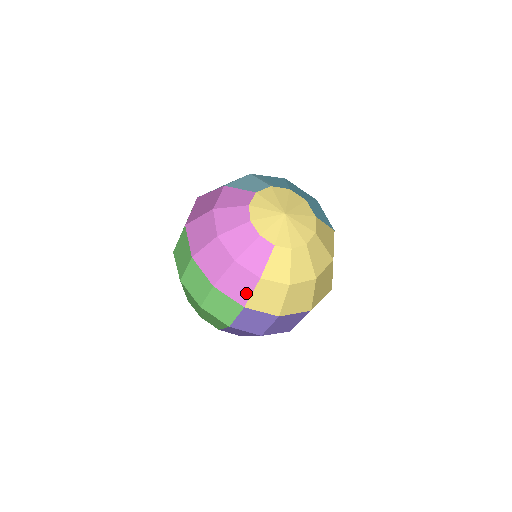
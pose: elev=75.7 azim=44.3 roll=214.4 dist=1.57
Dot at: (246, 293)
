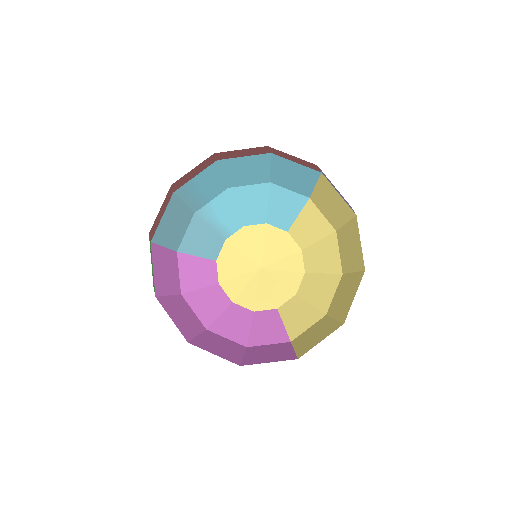
Dot at: (287, 353)
